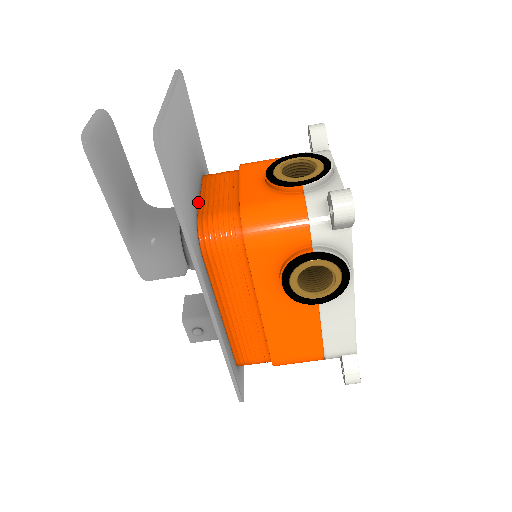
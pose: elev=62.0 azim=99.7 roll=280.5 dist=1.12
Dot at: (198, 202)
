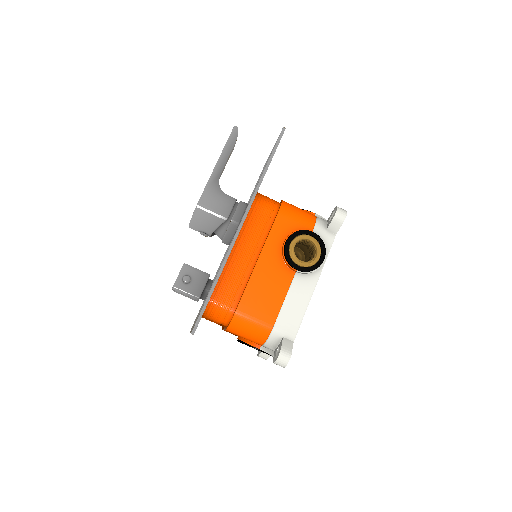
Dot at: occluded
